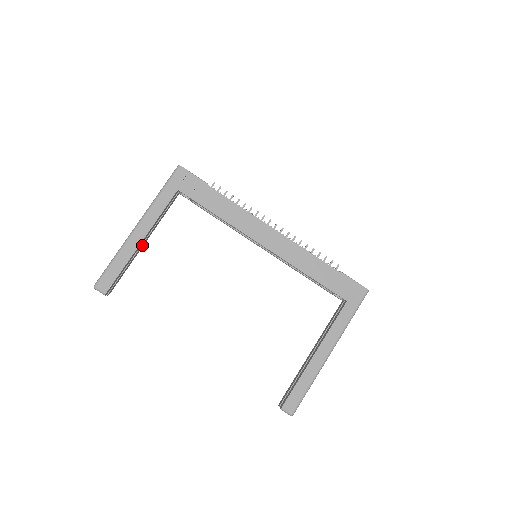
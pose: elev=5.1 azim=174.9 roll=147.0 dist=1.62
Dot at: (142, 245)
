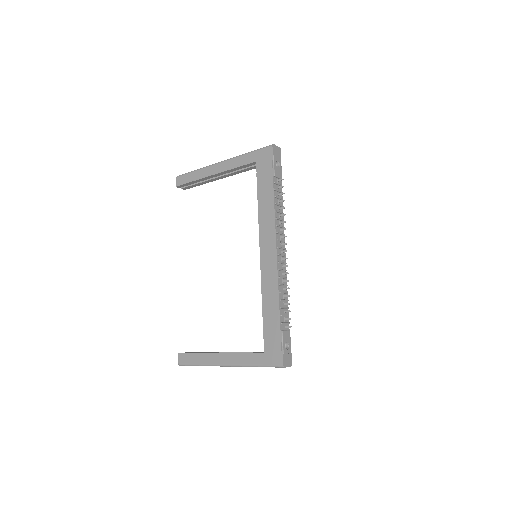
Dot at: (218, 178)
